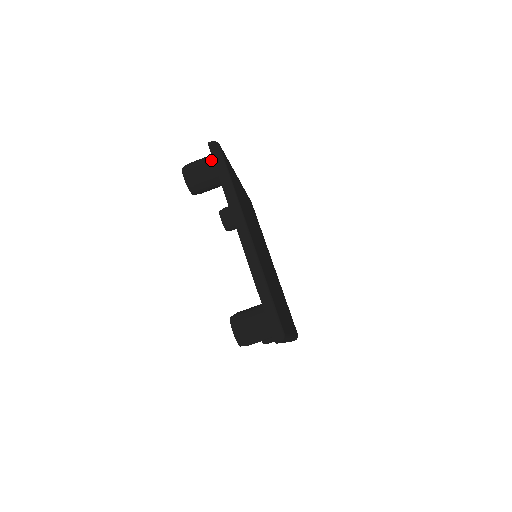
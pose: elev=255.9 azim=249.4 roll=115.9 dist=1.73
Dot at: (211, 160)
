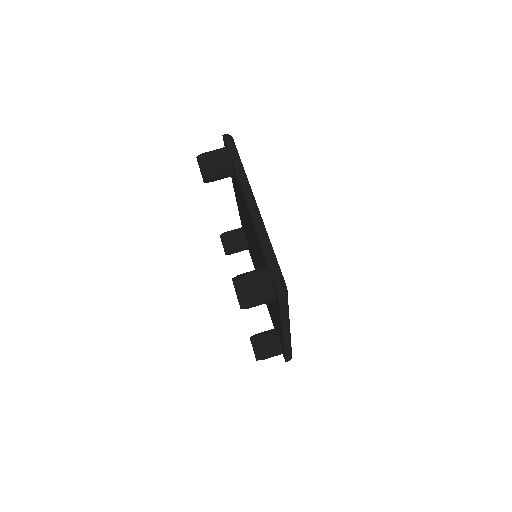
Dot at: (224, 149)
